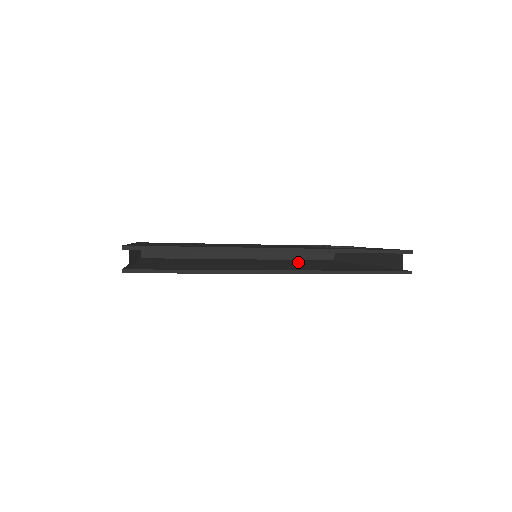
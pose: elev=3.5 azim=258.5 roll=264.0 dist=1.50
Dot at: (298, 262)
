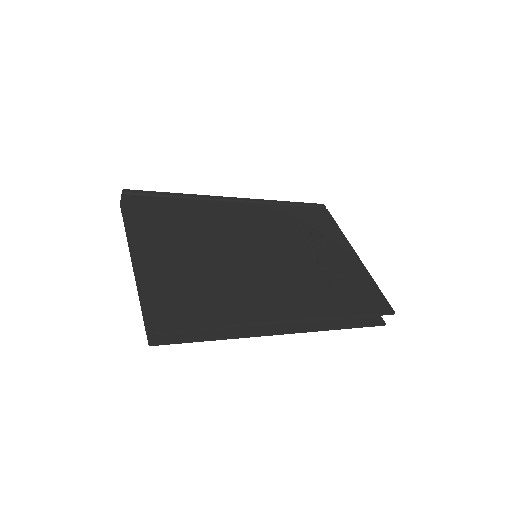
Dot at: occluded
